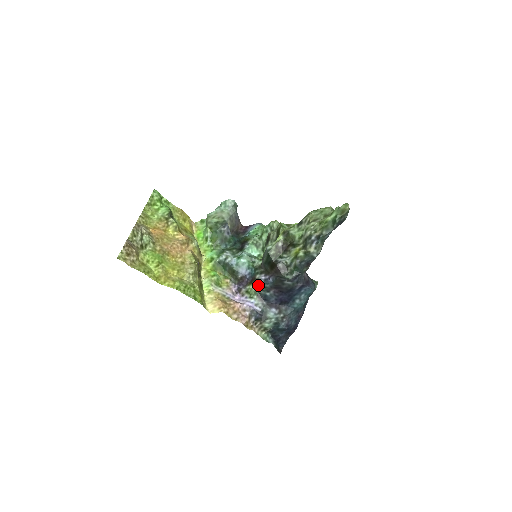
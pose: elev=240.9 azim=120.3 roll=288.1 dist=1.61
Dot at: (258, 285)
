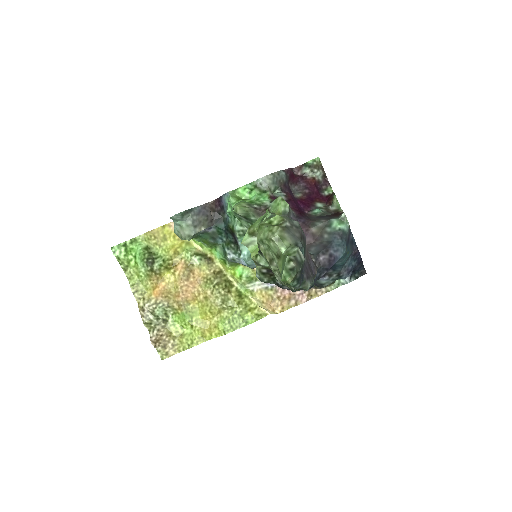
Dot at: occluded
